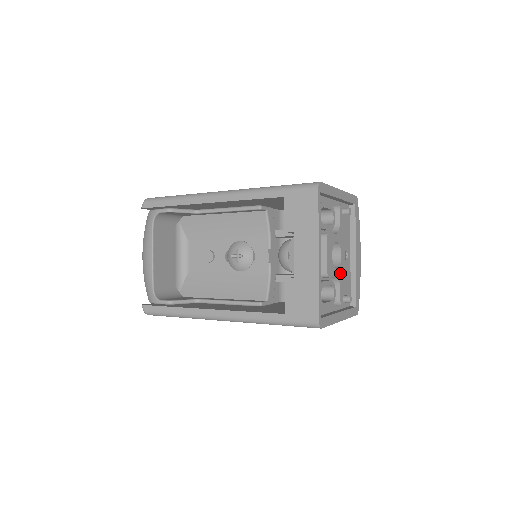
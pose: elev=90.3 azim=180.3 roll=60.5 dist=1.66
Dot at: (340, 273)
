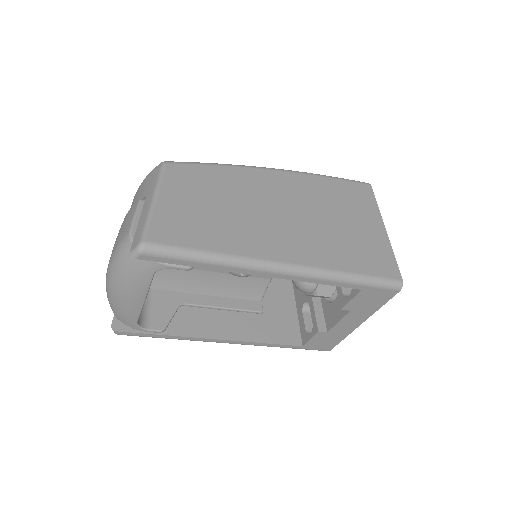
Dot at: occluded
